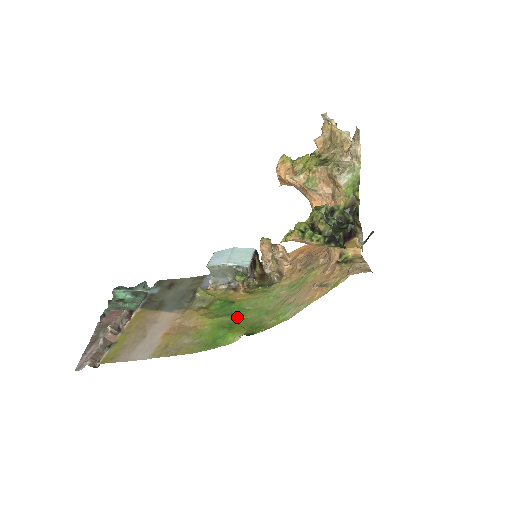
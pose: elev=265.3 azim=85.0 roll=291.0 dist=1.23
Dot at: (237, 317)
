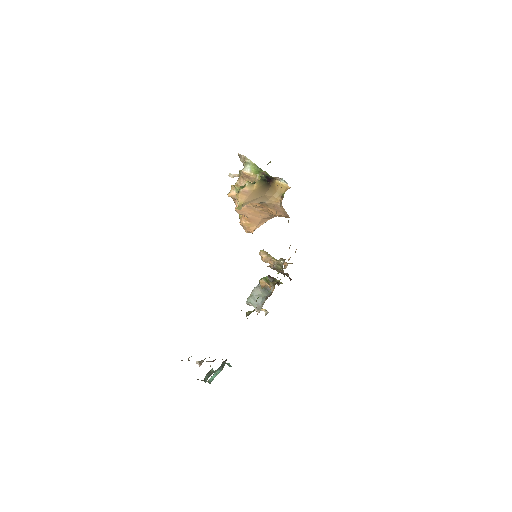
Dot at: occluded
